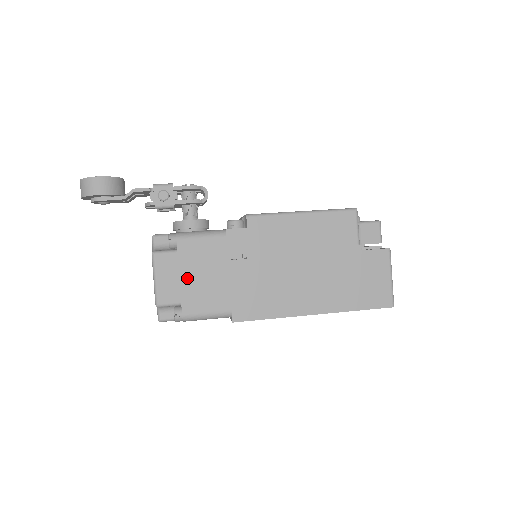
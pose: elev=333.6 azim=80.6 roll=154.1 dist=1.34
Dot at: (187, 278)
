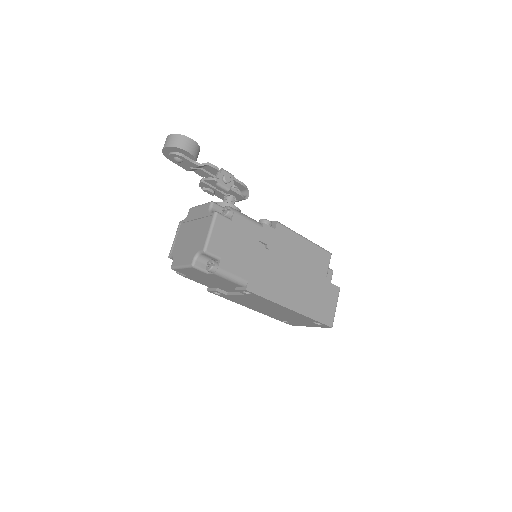
Dot at: (231, 242)
